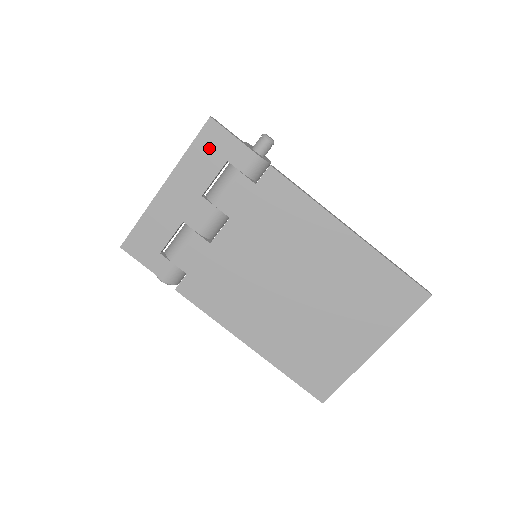
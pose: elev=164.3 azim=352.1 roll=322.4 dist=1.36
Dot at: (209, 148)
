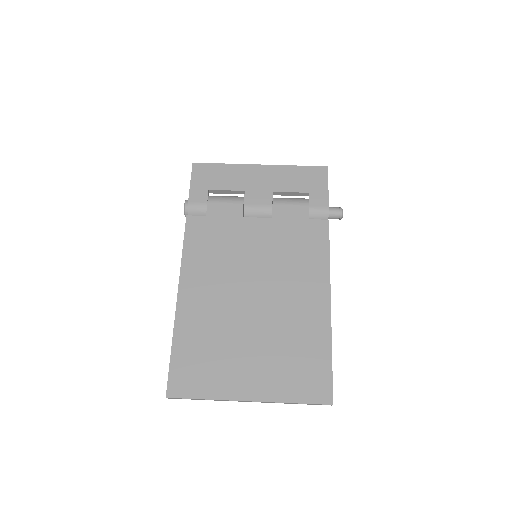
Dot at: (308, 177)
